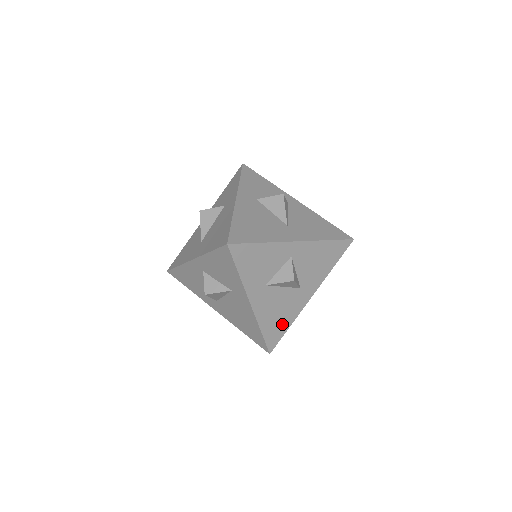
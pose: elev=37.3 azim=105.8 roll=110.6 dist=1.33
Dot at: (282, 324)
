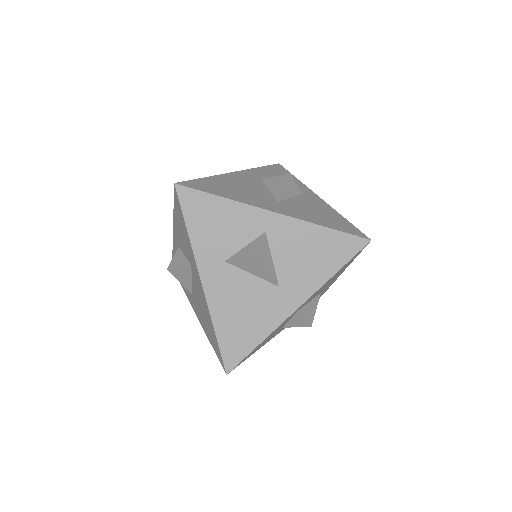
Dot at: (248, 333)
